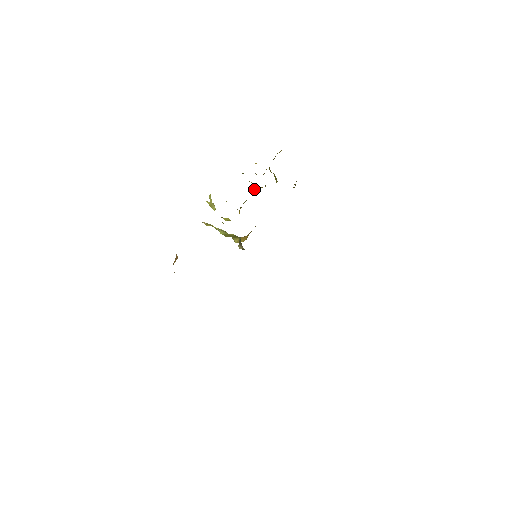
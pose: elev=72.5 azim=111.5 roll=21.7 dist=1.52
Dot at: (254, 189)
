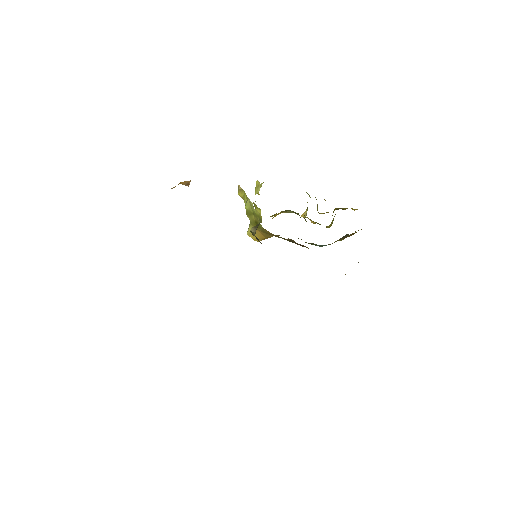
Dot at: (303, 216)
